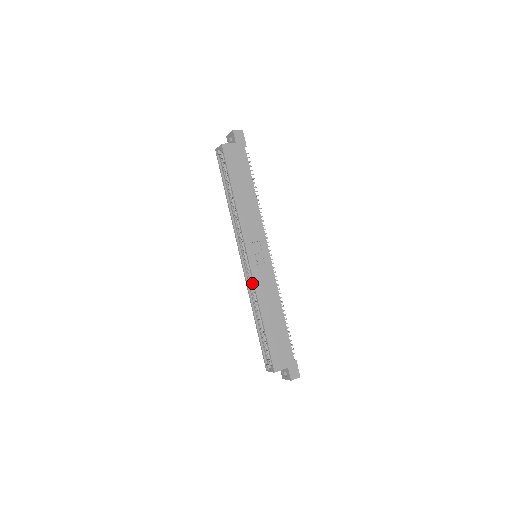
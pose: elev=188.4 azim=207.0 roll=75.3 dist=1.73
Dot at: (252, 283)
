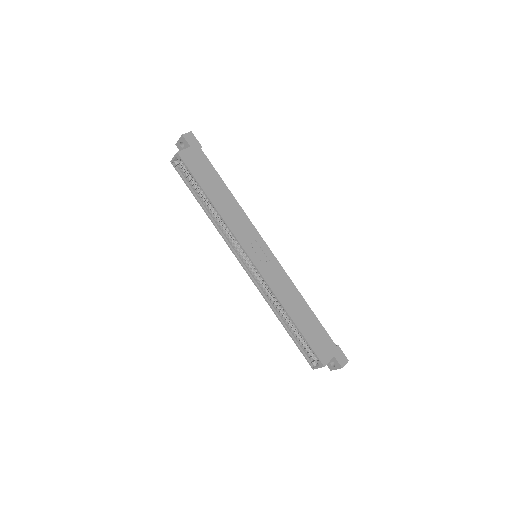
Dot at: (263, 285)
